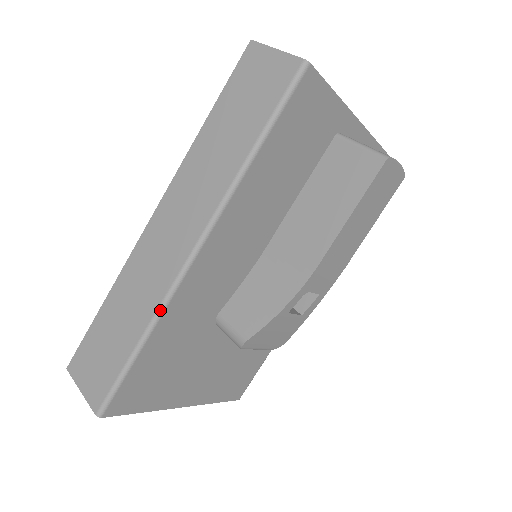
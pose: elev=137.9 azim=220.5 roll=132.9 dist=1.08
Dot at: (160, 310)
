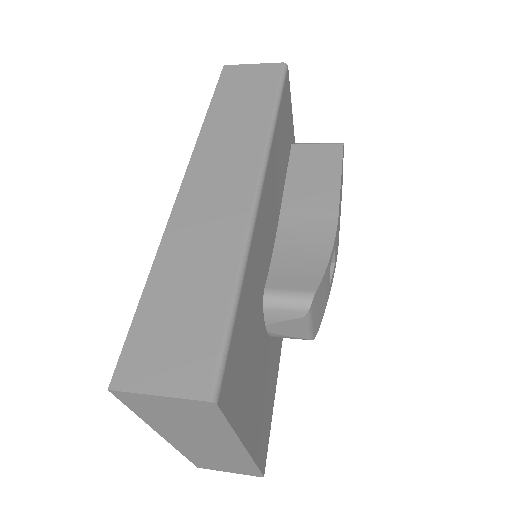
Dot at: (247, 242)
